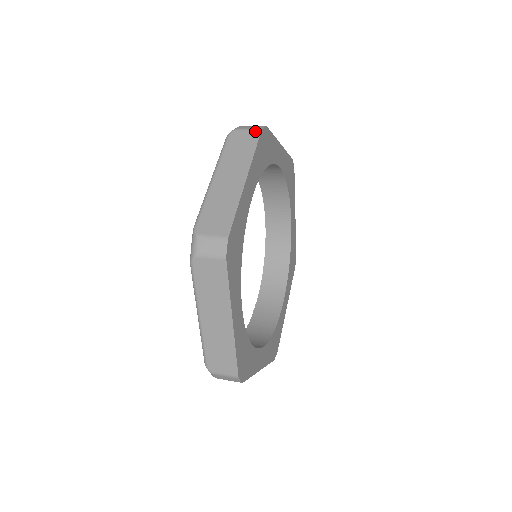
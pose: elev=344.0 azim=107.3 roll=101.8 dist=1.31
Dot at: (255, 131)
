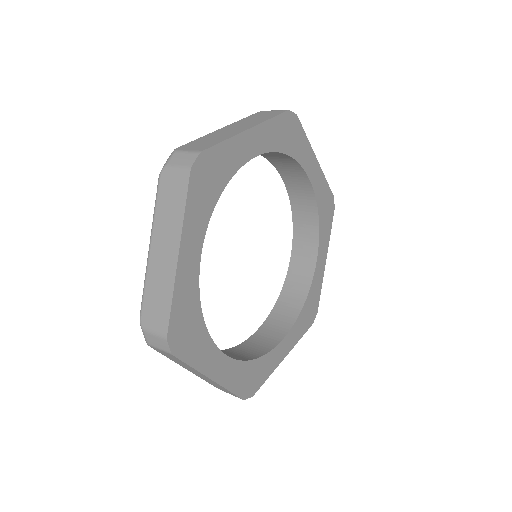
Dot at: (184, 172)
